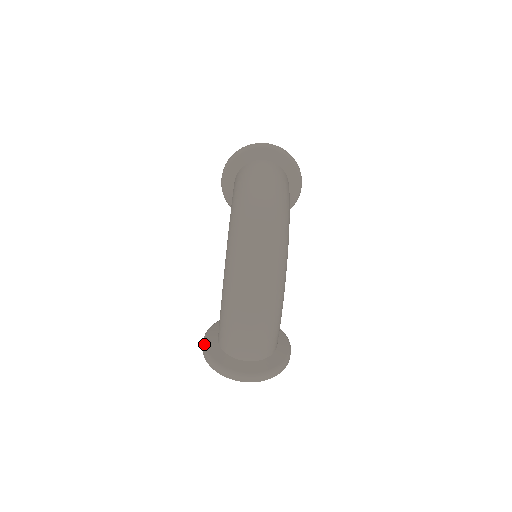
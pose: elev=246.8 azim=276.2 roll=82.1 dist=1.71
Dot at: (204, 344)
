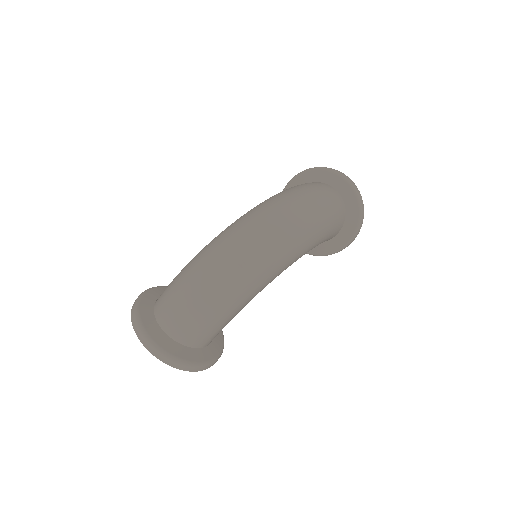
Dot at: (147, 290)
